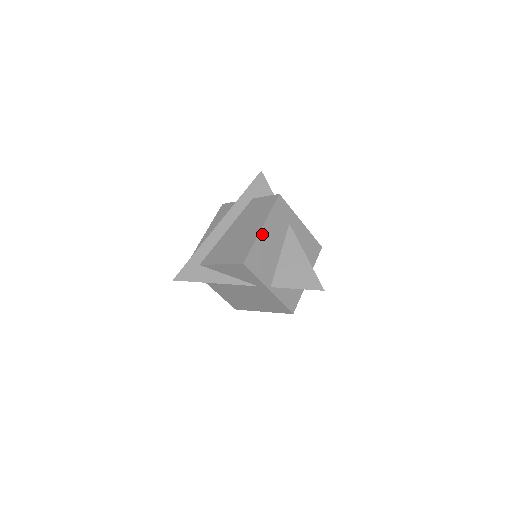
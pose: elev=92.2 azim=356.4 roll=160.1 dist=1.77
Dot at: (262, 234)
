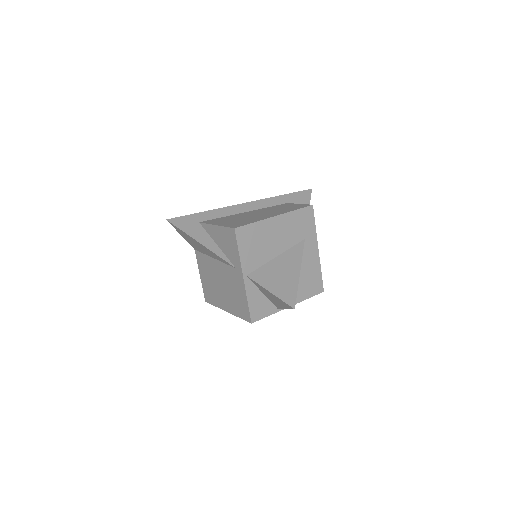
Dot at: (272, 222)
